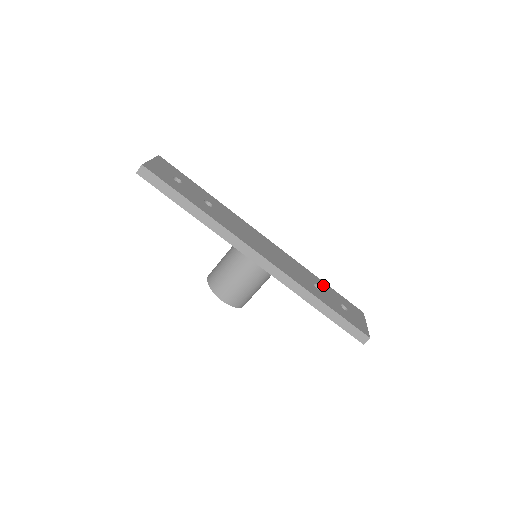
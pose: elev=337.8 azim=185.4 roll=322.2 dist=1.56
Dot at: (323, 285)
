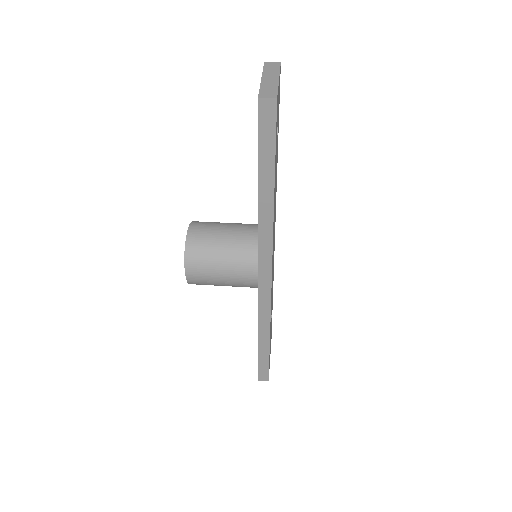
Dot at: occluded
